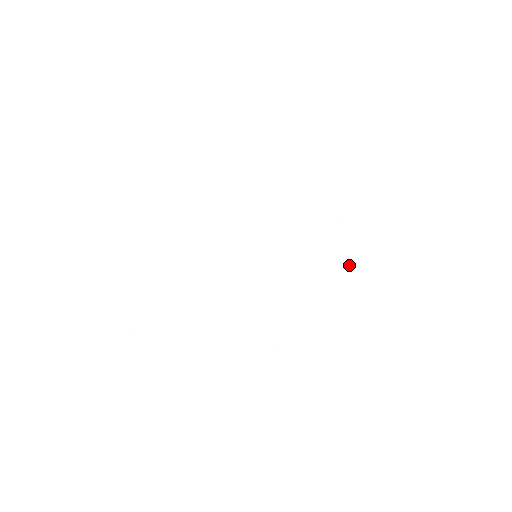
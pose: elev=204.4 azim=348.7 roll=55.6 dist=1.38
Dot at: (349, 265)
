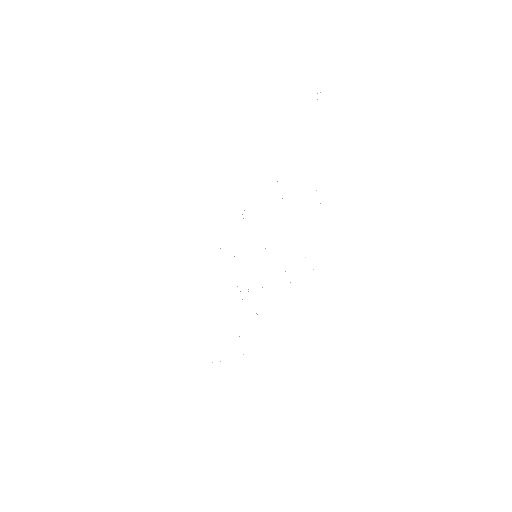
Dot at: occluded
